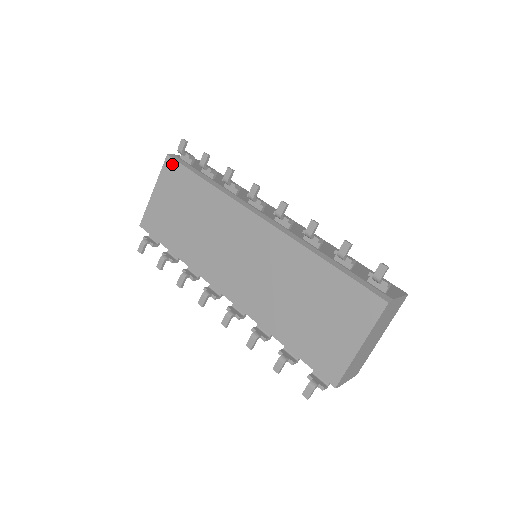
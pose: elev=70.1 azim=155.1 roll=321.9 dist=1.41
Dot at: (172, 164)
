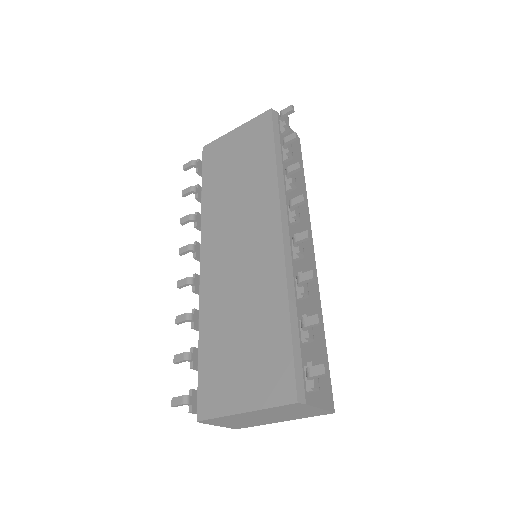
Dot at: (267, 119)
